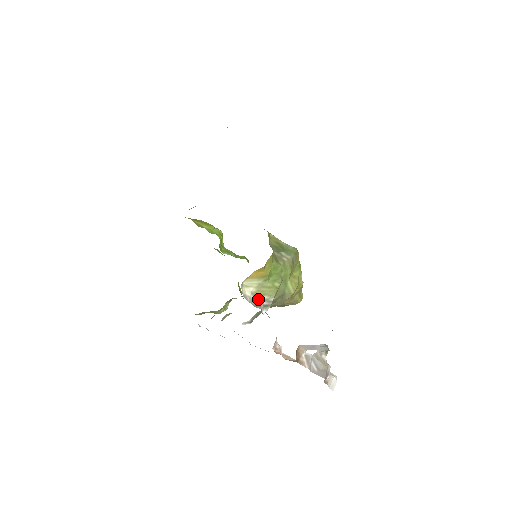
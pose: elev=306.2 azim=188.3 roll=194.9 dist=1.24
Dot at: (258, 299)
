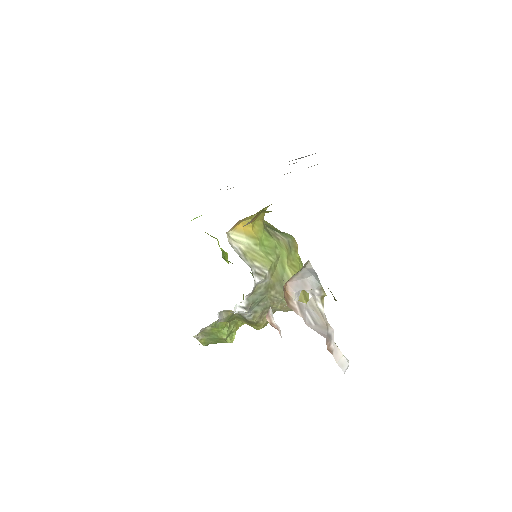
Dot at: (248, 260)
